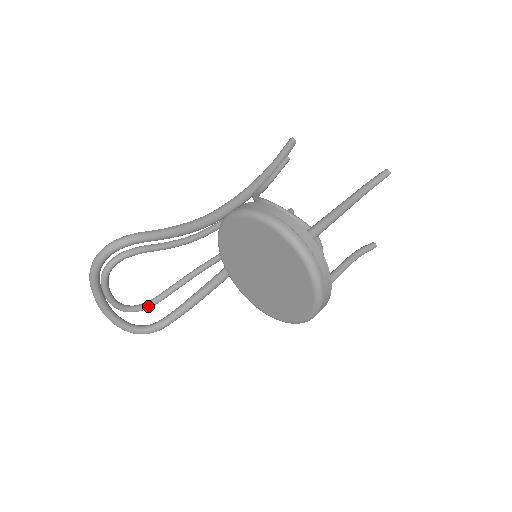
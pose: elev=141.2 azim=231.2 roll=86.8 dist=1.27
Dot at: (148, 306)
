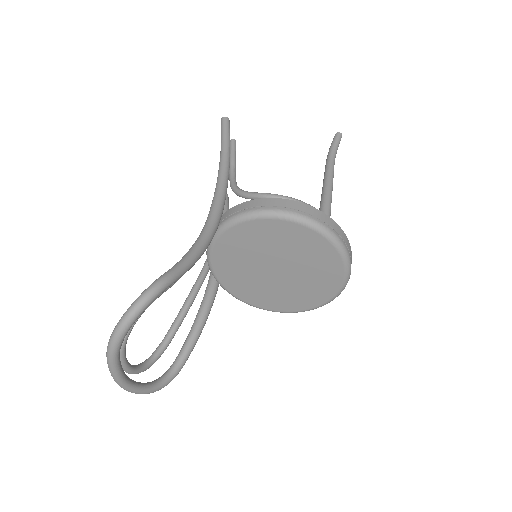
Dot at: (160, 355)
